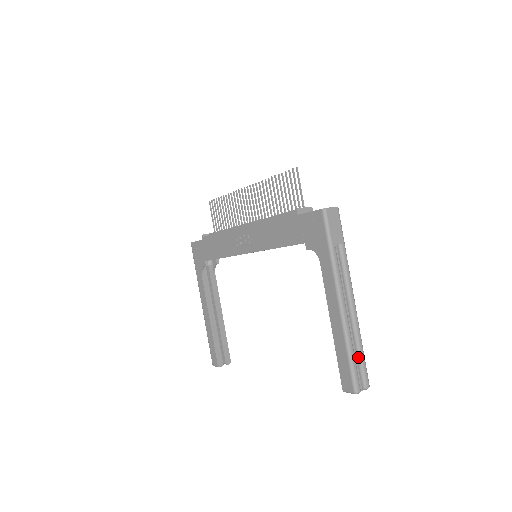
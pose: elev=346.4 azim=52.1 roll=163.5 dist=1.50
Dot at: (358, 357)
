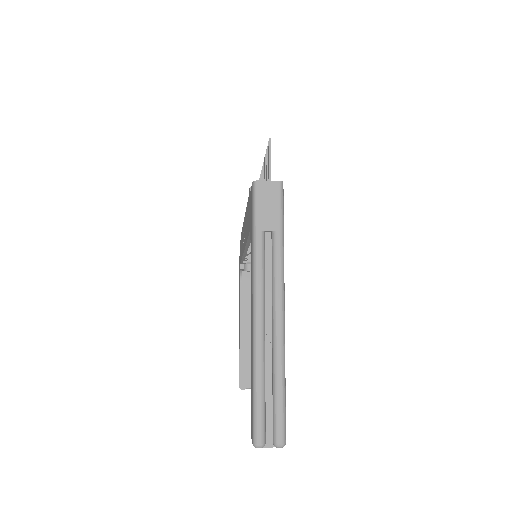
Dot at: (273, 395)
